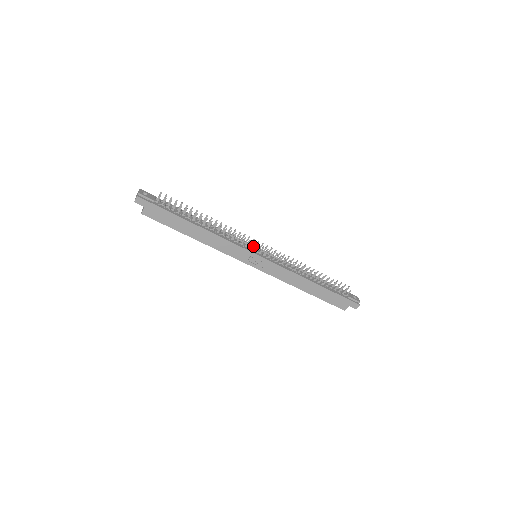
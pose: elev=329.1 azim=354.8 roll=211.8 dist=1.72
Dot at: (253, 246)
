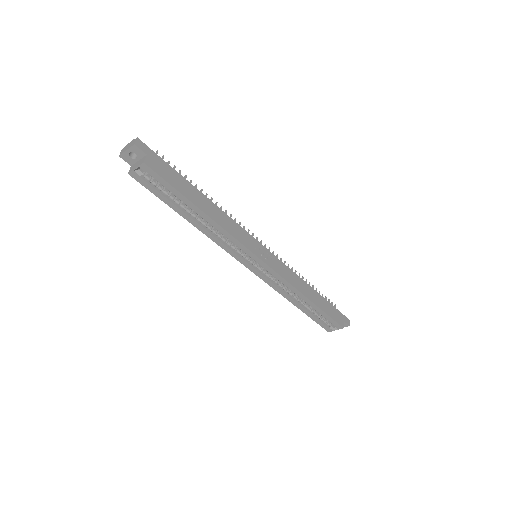
Dot at: occluded
